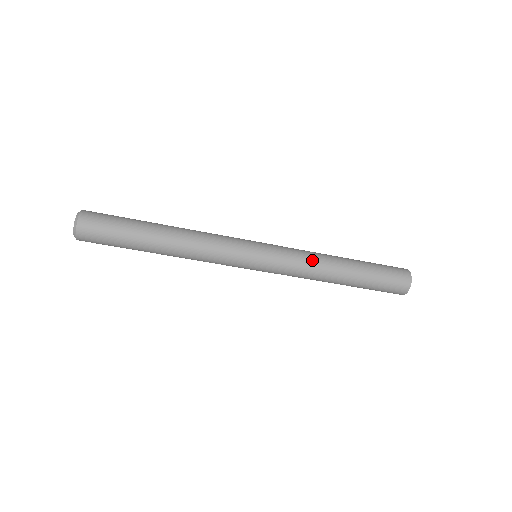
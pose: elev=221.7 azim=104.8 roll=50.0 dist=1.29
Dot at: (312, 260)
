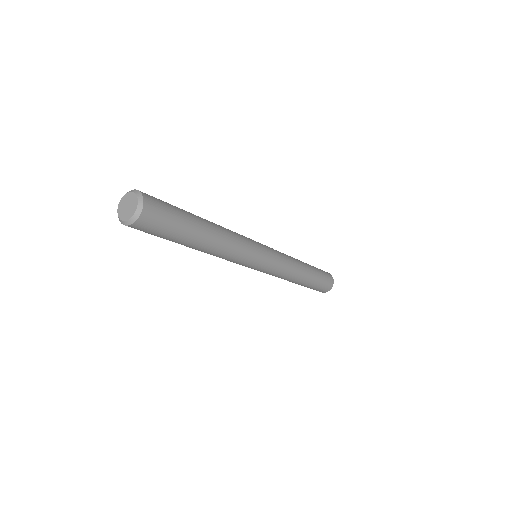
Dot at: (288, 276)
